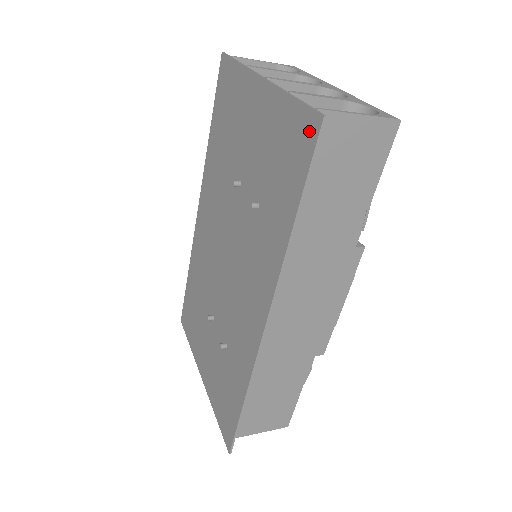
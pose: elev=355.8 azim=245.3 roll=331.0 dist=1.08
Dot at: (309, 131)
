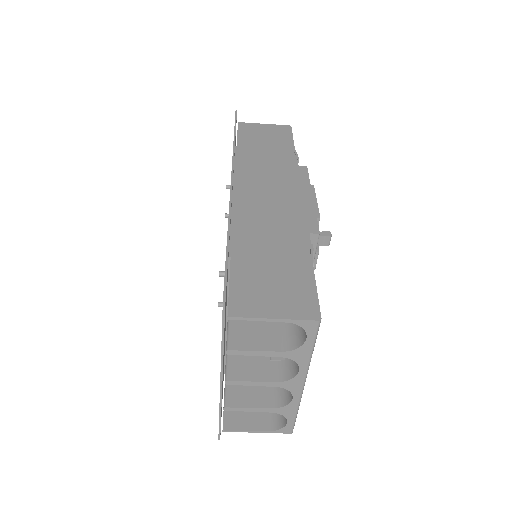
Dot at: occluded
